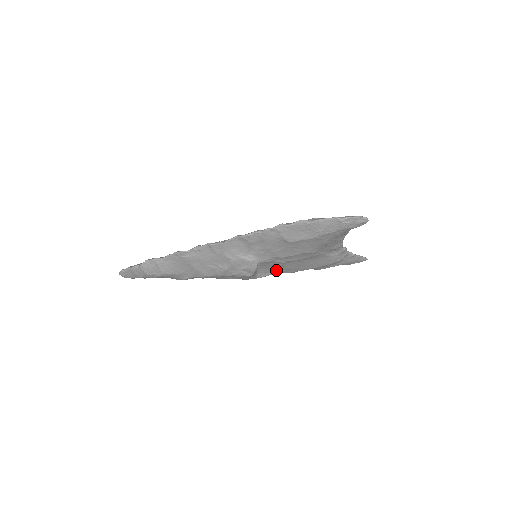
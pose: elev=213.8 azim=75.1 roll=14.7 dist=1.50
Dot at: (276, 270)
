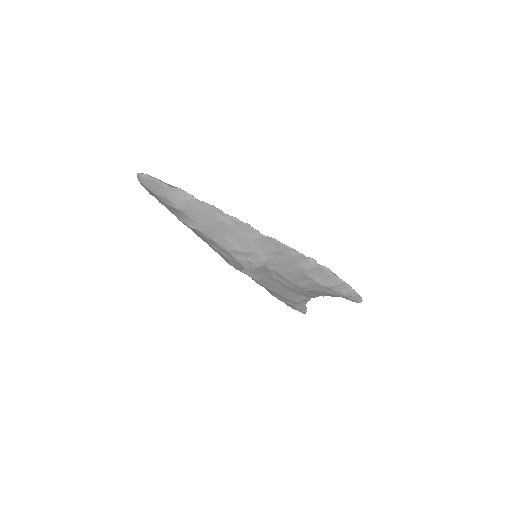
Dot at: (257, 276)
